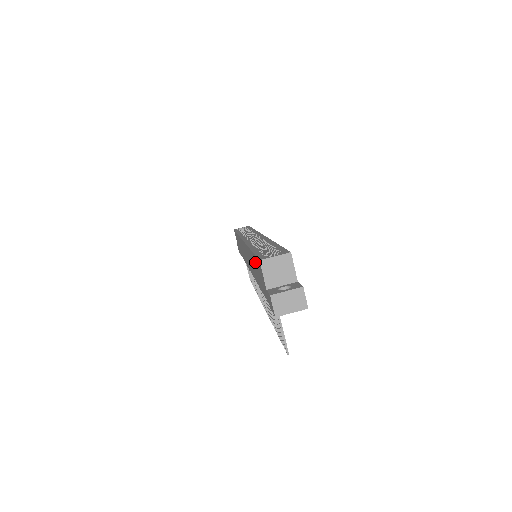
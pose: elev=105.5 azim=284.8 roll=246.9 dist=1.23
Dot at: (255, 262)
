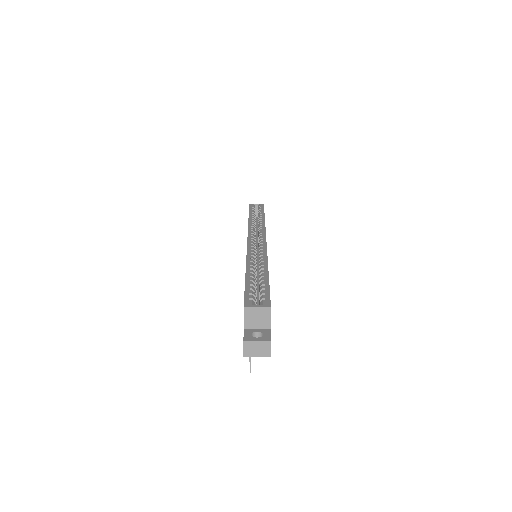
Dot at: occluded
